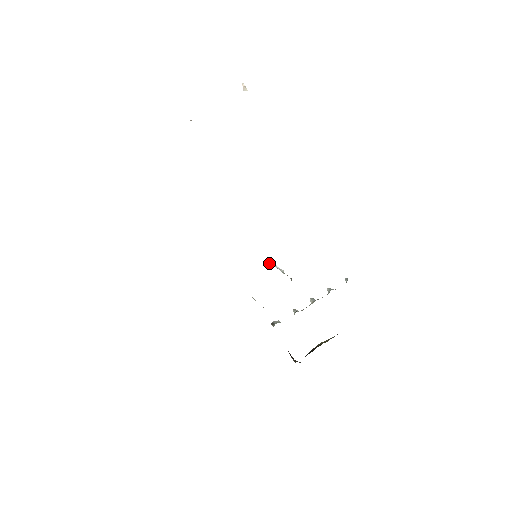
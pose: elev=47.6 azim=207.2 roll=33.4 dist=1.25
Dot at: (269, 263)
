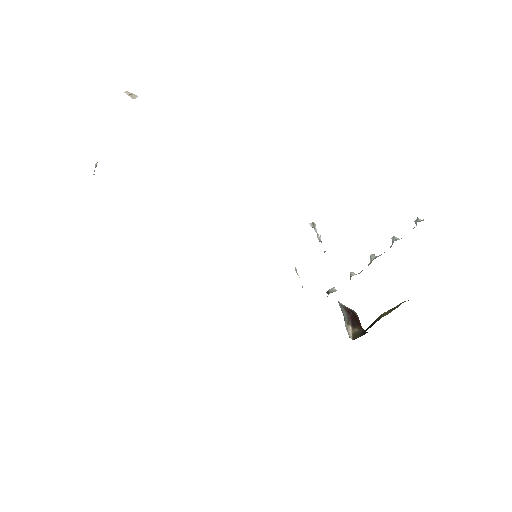
Dot at: (309, 224)
